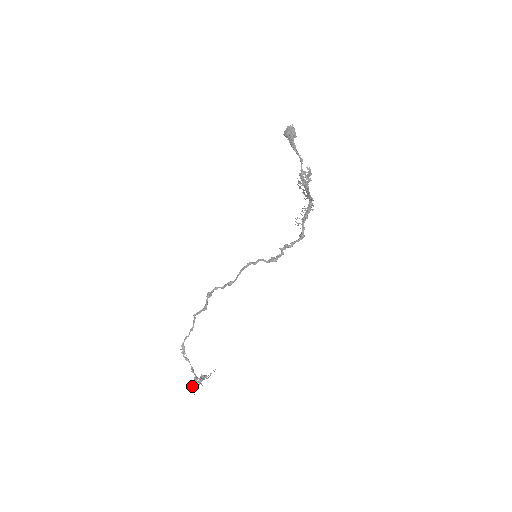
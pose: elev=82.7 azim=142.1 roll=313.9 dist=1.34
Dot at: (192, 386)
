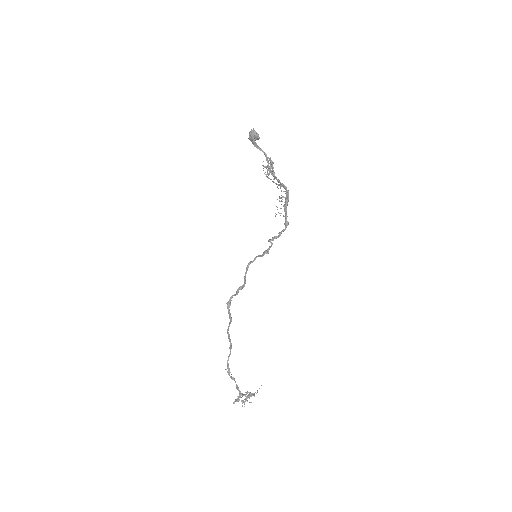
Dot at: (234, 401)
